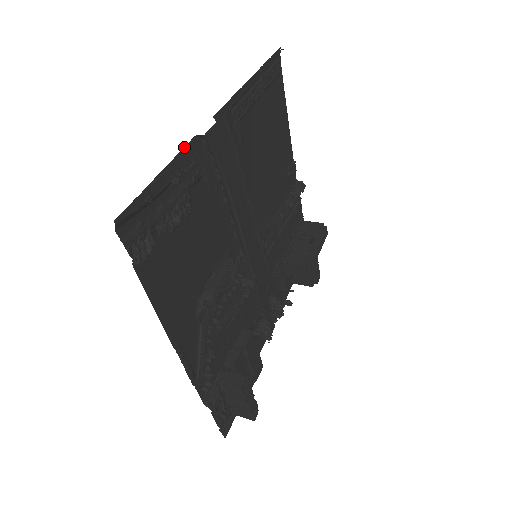
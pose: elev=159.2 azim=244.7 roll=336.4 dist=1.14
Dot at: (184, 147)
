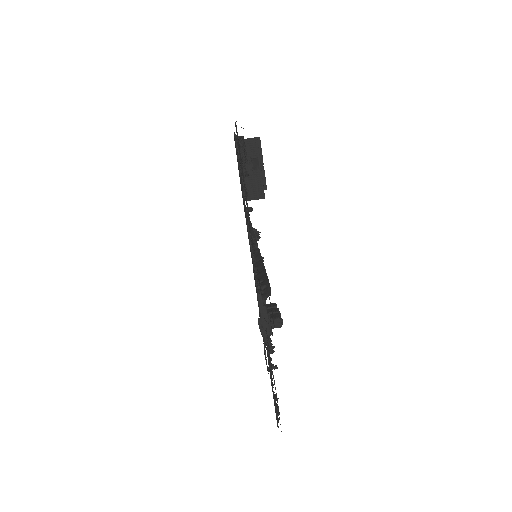
Dot at: (269, 350)
